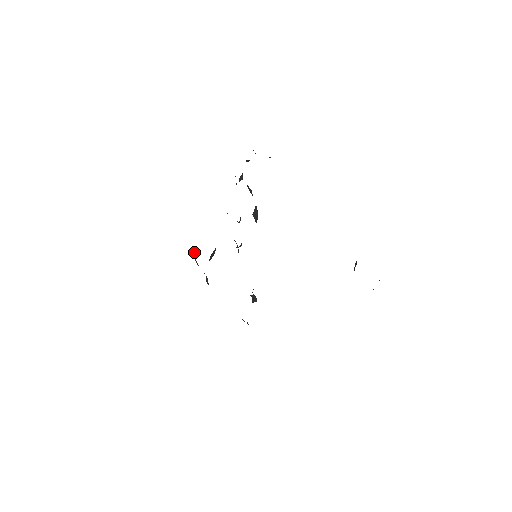
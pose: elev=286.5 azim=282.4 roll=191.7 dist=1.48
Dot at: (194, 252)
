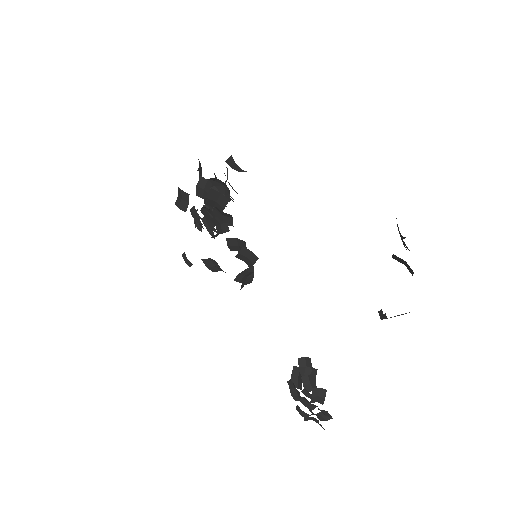
Dot at: (176, 202)
